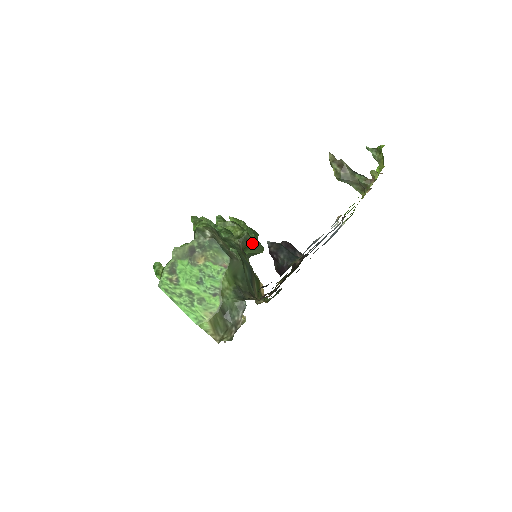
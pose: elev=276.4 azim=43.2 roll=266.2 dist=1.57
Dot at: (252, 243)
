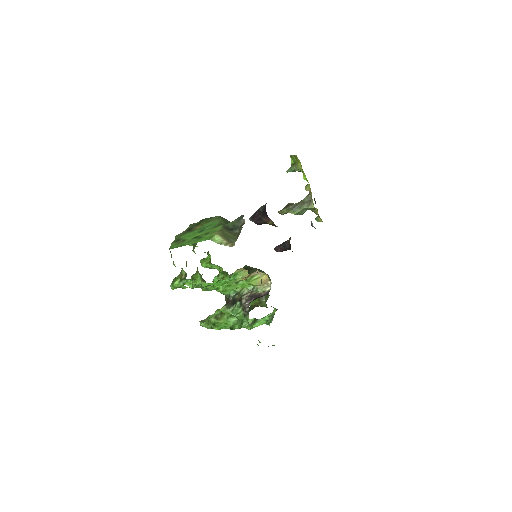
Dot at: (254, 269)
